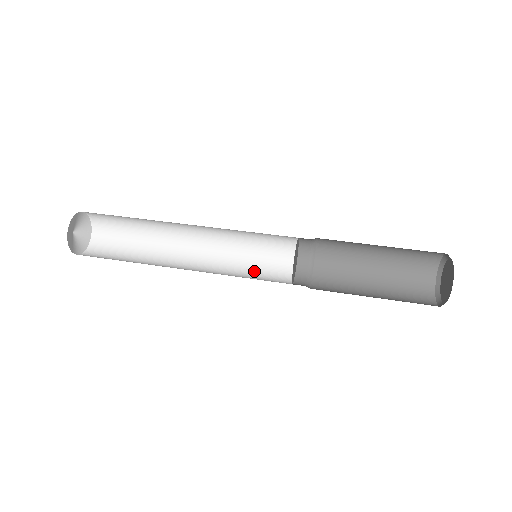
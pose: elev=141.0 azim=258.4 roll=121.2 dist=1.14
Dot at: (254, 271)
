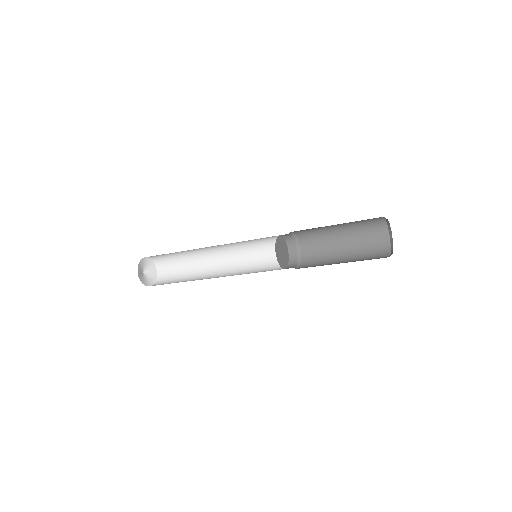
Dot at: occluded
